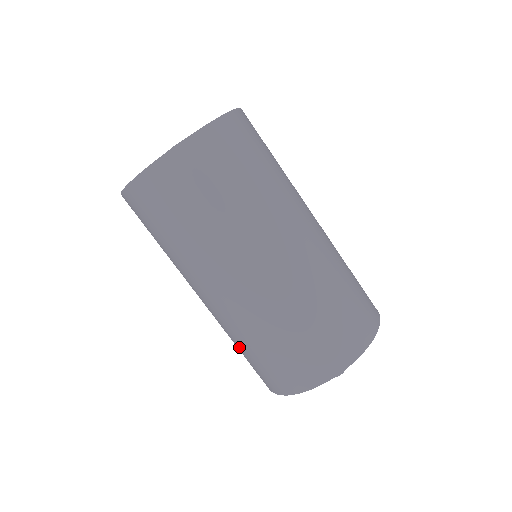
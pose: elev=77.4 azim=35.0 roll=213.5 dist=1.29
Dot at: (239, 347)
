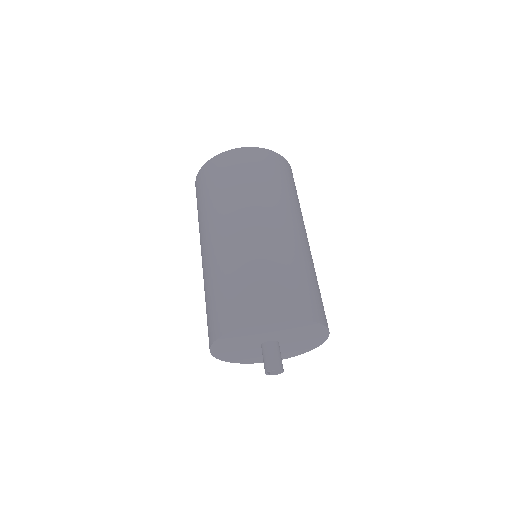
Dot at: (218, 285)
